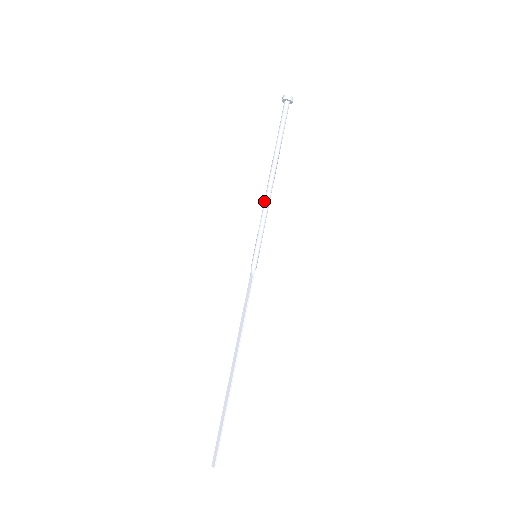
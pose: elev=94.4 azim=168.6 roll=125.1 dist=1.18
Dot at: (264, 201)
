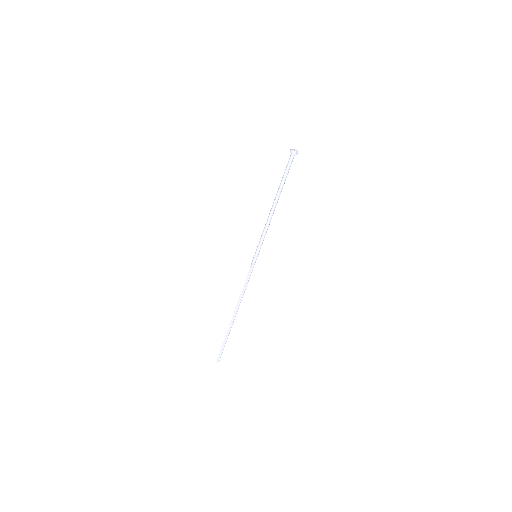
Dot at: (267, 223)
